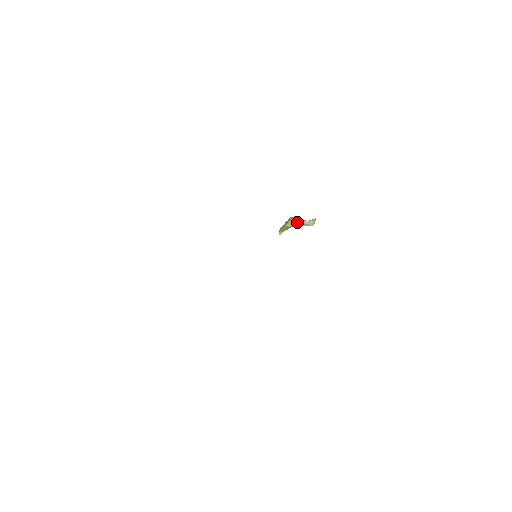
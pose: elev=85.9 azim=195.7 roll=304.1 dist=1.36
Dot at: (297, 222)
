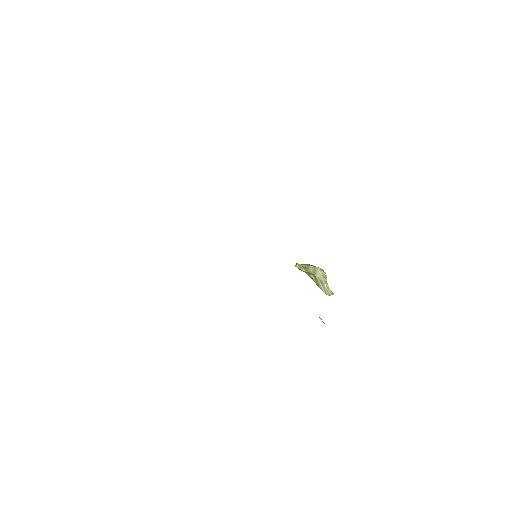
Dot at: (320, 276)
